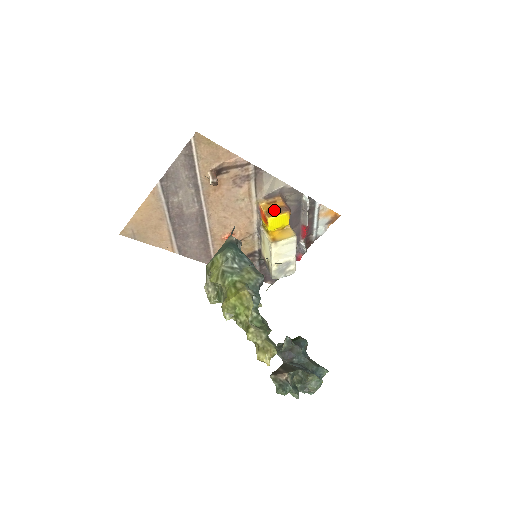
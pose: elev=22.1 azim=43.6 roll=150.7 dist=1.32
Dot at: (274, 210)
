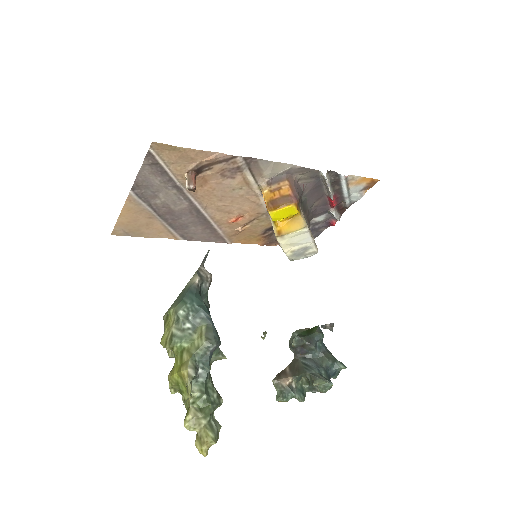
Dot at: (276, 201)
